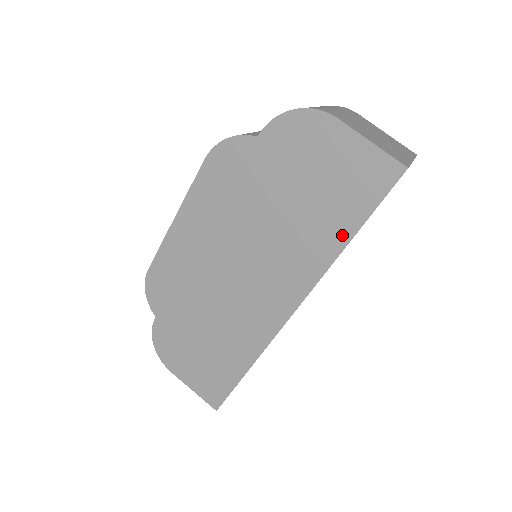
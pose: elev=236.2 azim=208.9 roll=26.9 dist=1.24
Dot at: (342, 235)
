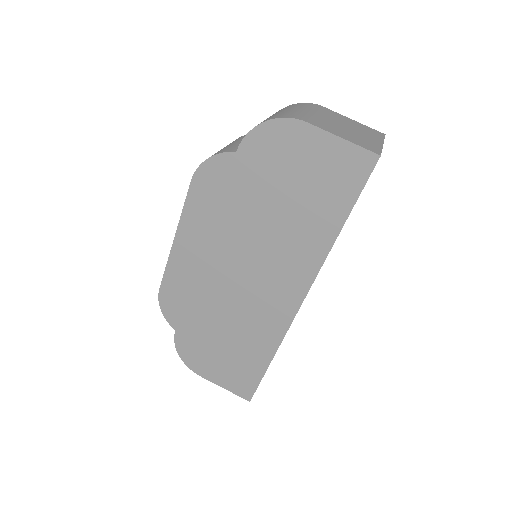
Dot at: (333, 226)
